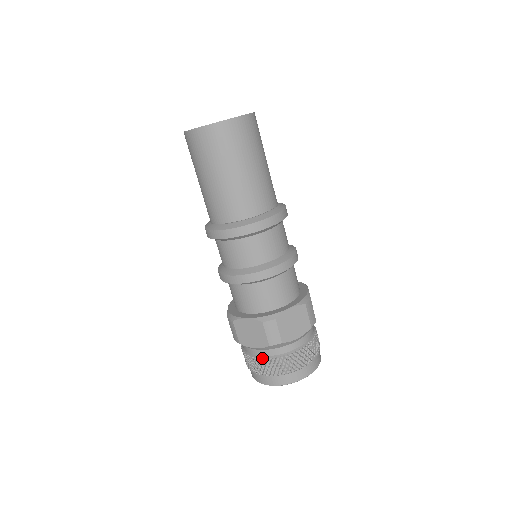
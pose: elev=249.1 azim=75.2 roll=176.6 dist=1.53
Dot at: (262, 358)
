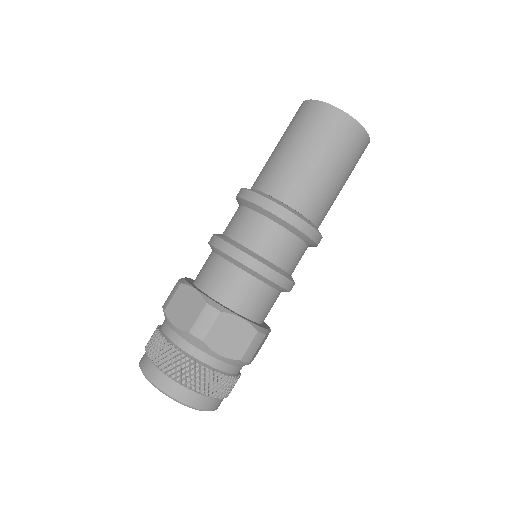
Dot at: (170, 342)
